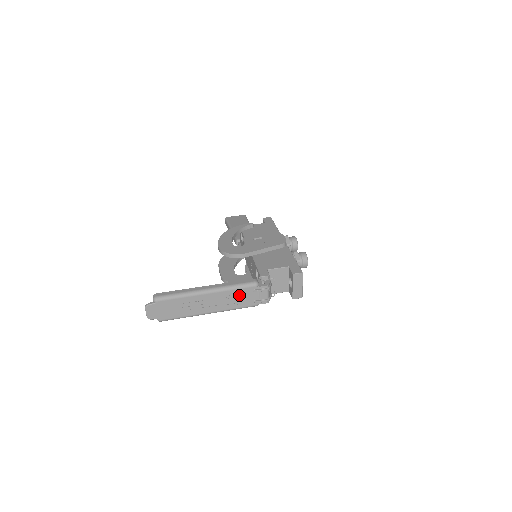
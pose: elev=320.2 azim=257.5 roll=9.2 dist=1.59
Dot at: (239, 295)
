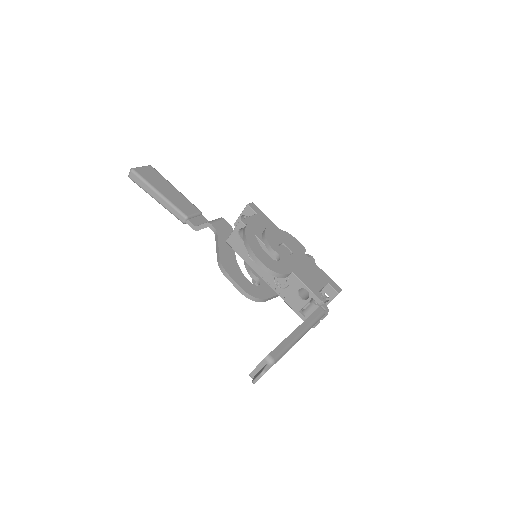
Dot at: occluded
